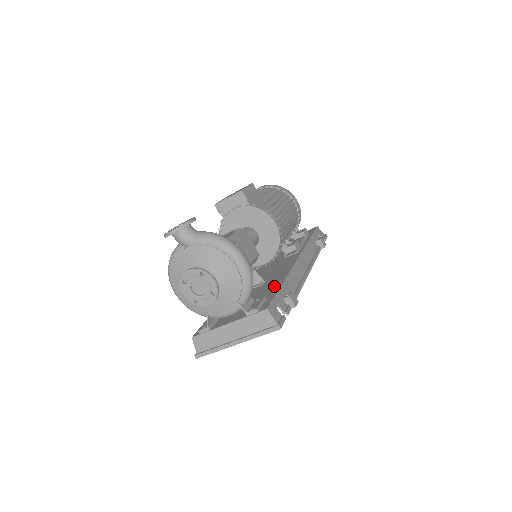
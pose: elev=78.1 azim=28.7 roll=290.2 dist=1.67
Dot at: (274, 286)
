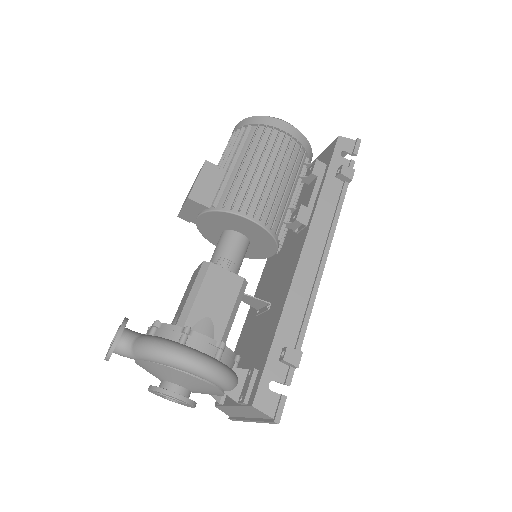
Dot at: (270, 332)
